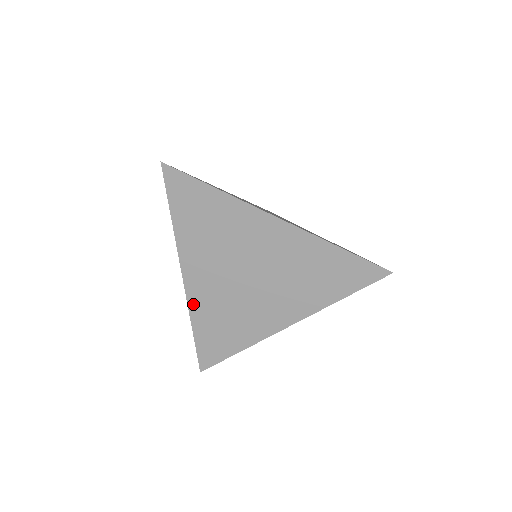
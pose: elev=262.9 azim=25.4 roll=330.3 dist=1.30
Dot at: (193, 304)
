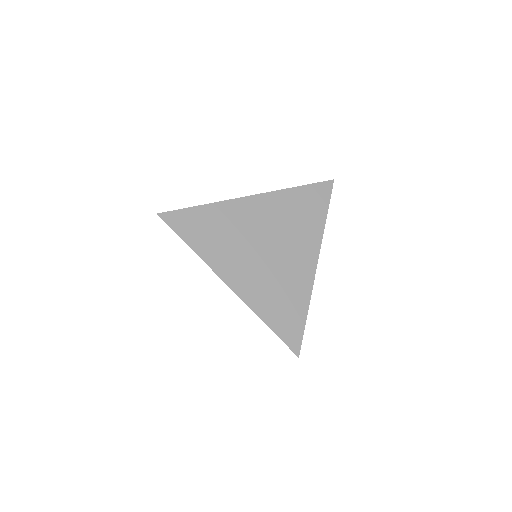
Dot at: (250, 301)
